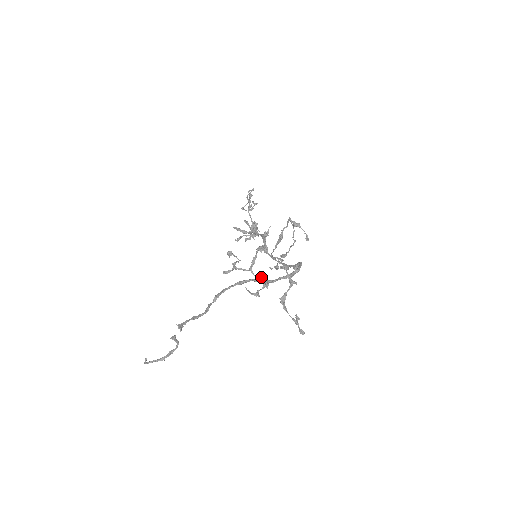
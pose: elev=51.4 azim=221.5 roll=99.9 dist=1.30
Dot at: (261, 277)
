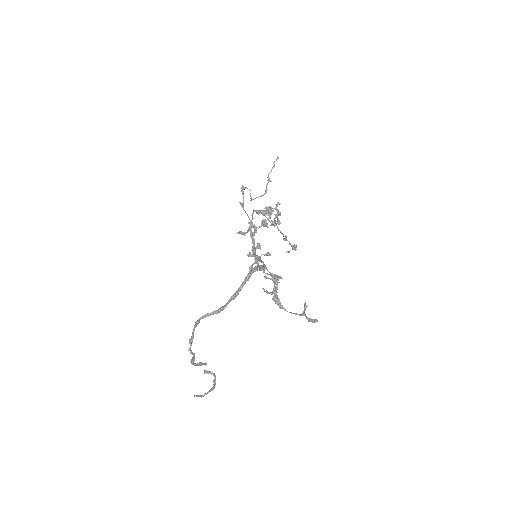
Dot at: (265, 277)
